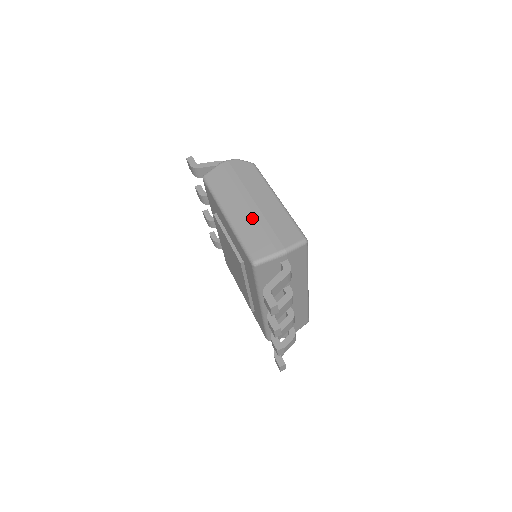
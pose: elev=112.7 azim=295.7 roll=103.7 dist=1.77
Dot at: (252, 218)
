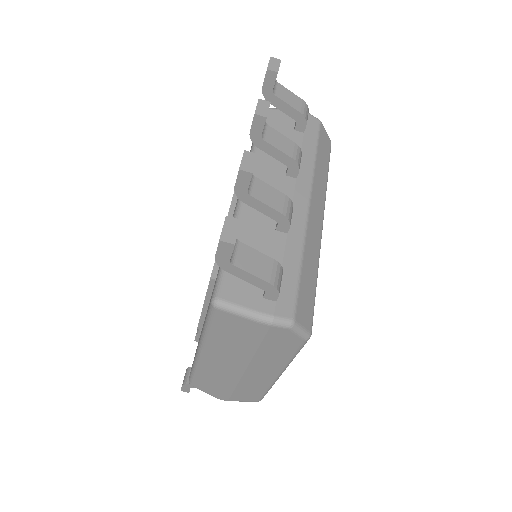
Dot at: (224, 376)
